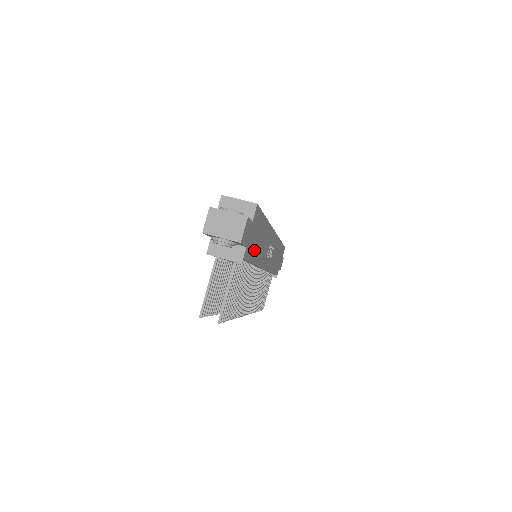
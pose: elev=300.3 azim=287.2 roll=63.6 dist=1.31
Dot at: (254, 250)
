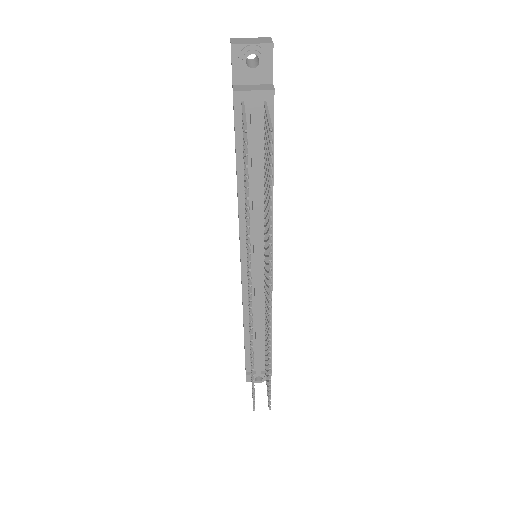
Dot at: occluded
